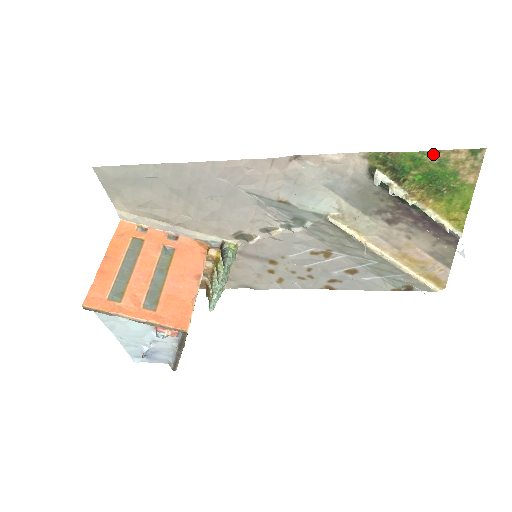
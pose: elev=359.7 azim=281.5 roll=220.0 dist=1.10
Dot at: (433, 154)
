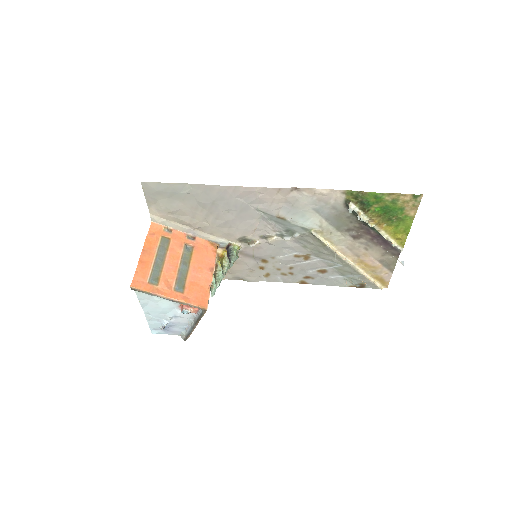
Dot at: (389, 195)
